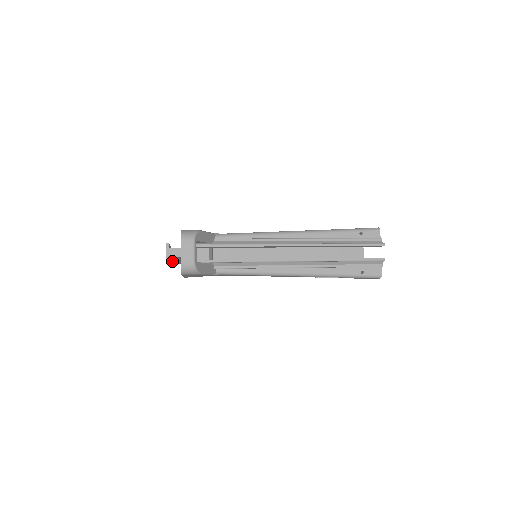
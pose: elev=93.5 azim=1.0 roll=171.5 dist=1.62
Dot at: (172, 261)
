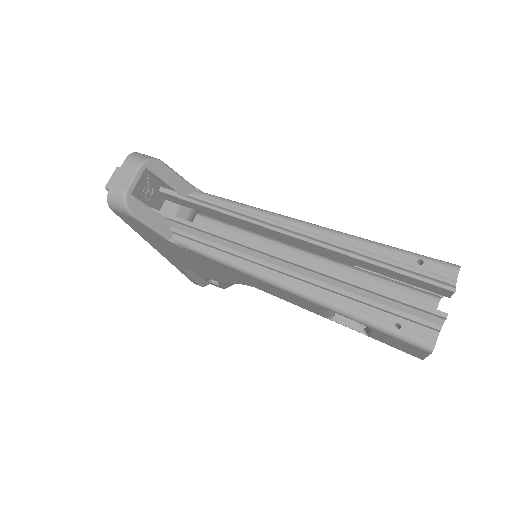
Dot at: occluded
